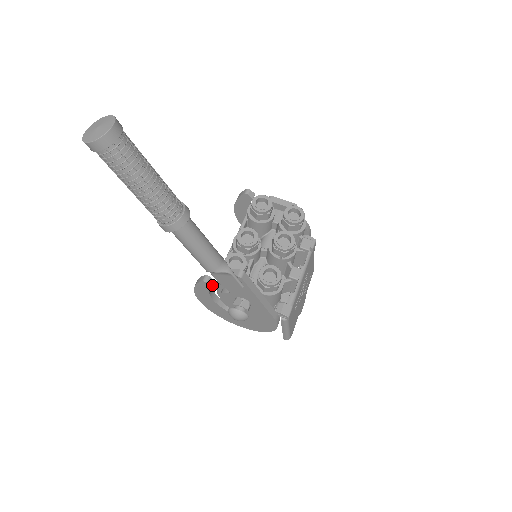
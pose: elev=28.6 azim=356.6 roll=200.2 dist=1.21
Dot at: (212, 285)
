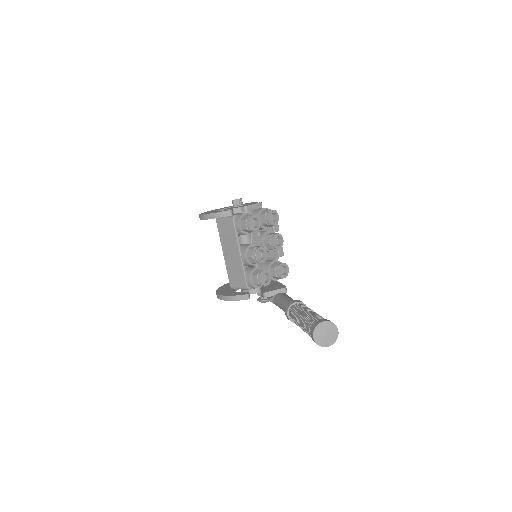
Dot at: occluded
